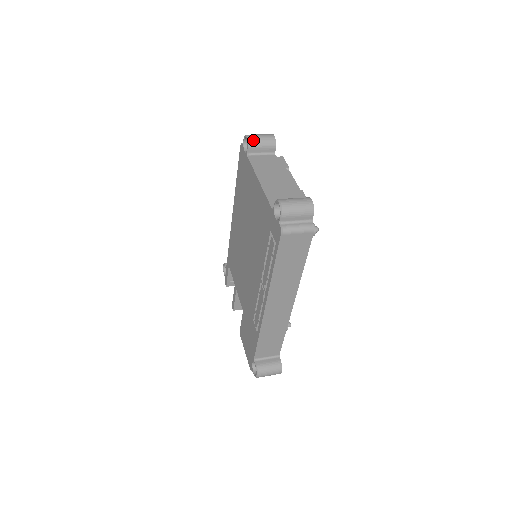
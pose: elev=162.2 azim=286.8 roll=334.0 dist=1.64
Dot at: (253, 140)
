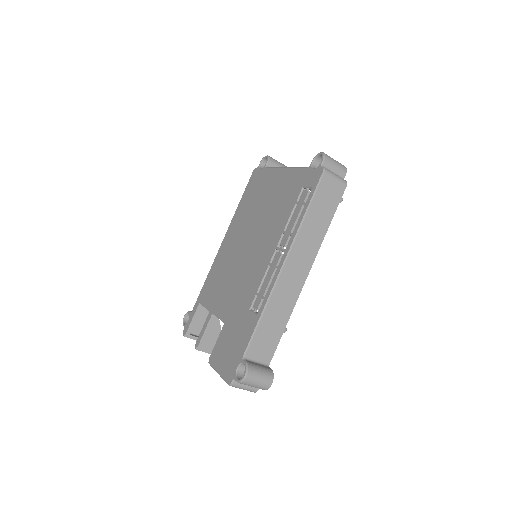
Dot at: (272, 158)
